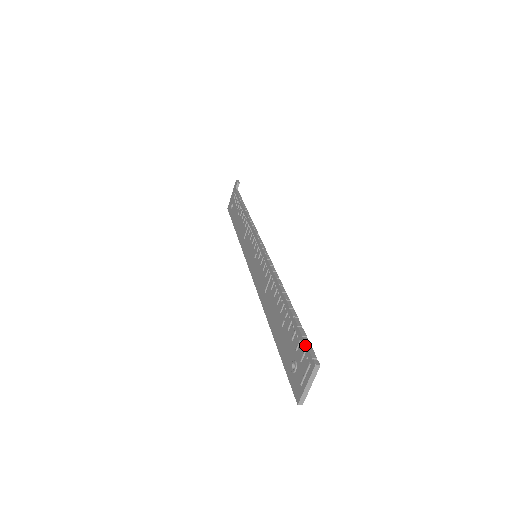
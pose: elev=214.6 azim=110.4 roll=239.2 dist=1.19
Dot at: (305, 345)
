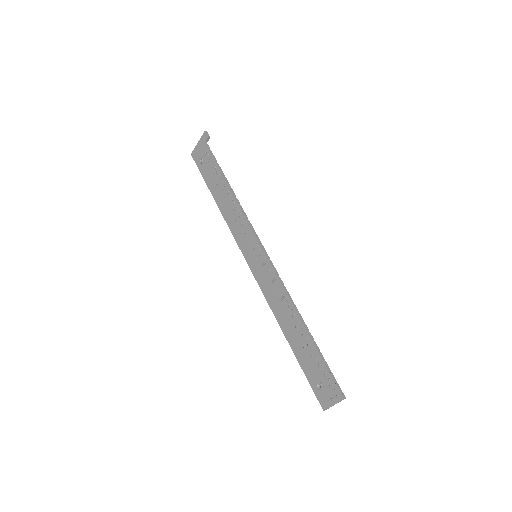
Dot at: (333, 380)
